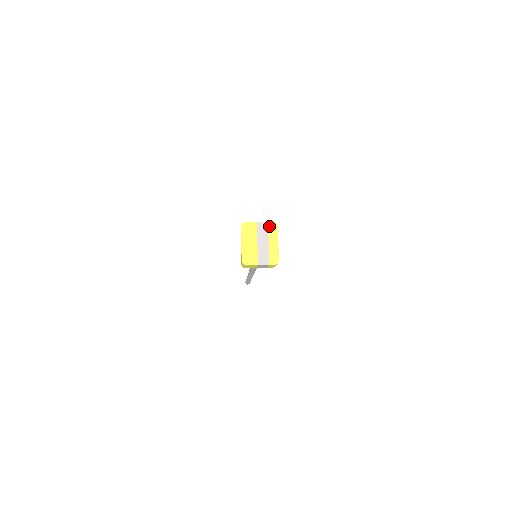
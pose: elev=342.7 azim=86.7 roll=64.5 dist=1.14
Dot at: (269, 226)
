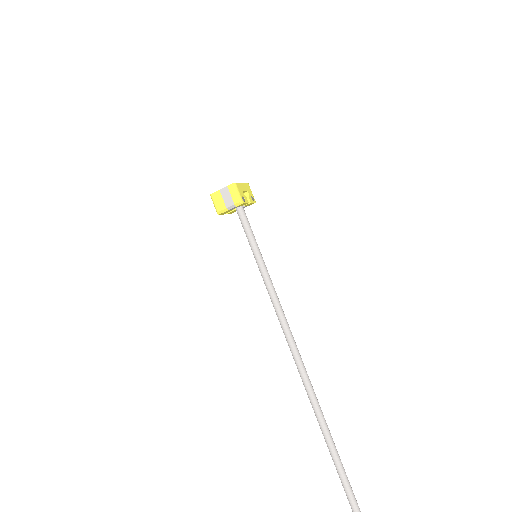
Dot at: occluded
